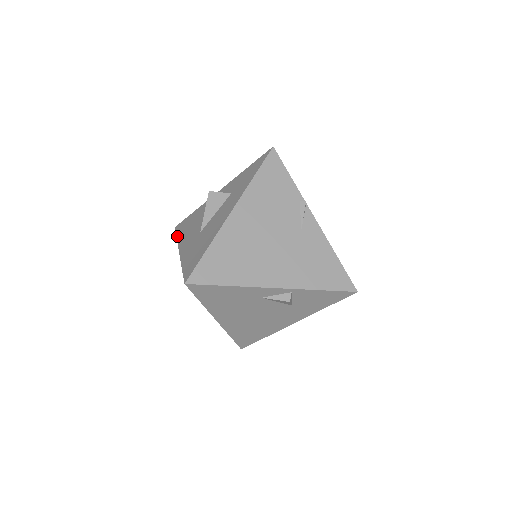
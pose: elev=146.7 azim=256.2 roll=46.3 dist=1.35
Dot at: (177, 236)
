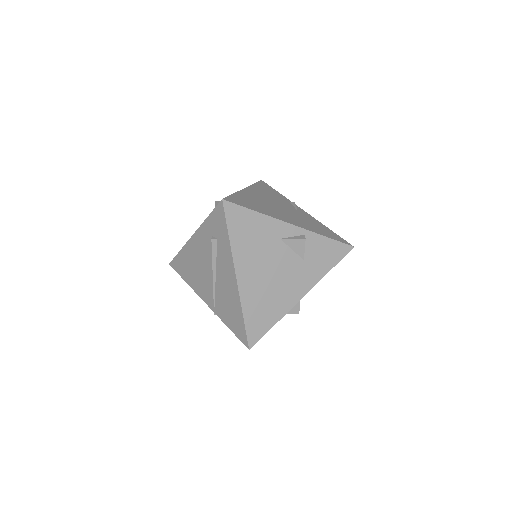
Dot at: (180, 250)
